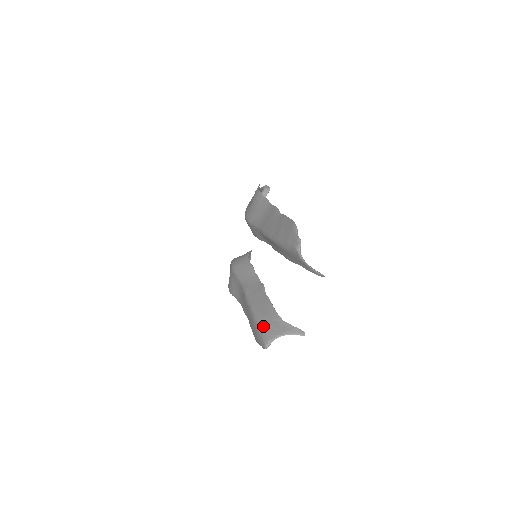
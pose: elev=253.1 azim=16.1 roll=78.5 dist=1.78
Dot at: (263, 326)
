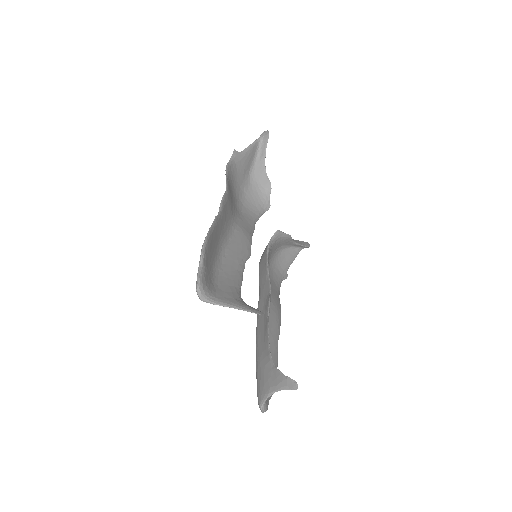
Dot at: (257, 377)
